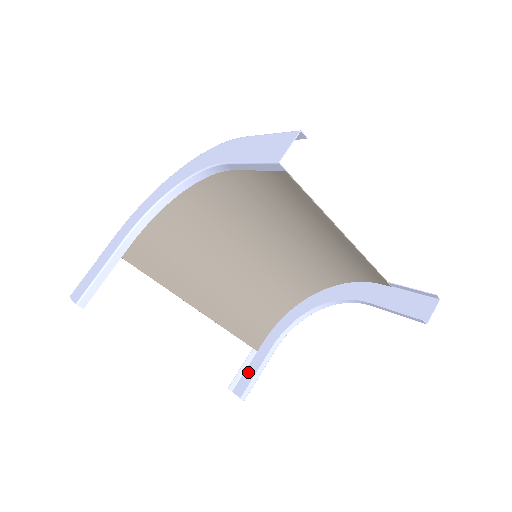
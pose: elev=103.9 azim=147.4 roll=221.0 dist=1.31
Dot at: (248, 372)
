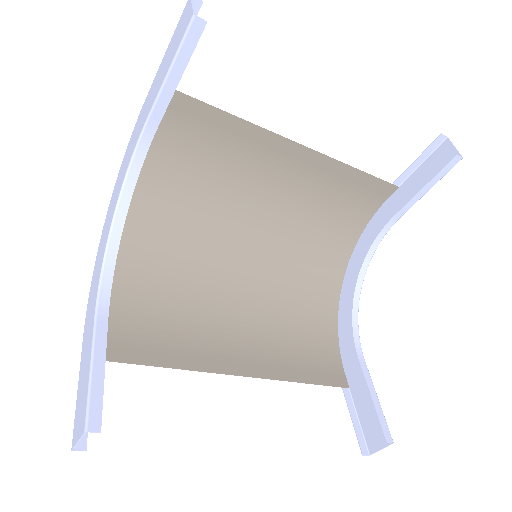
Dot at: (363, 415)
